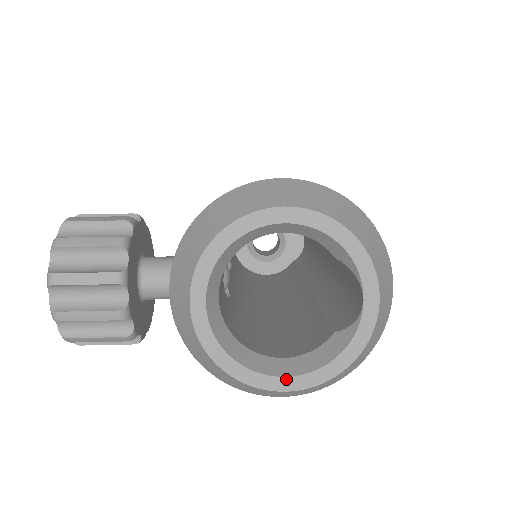
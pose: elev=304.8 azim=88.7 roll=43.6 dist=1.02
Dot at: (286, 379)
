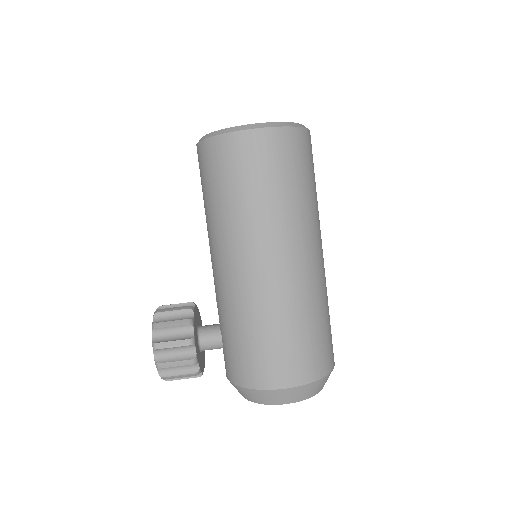
Dot at: occluded
